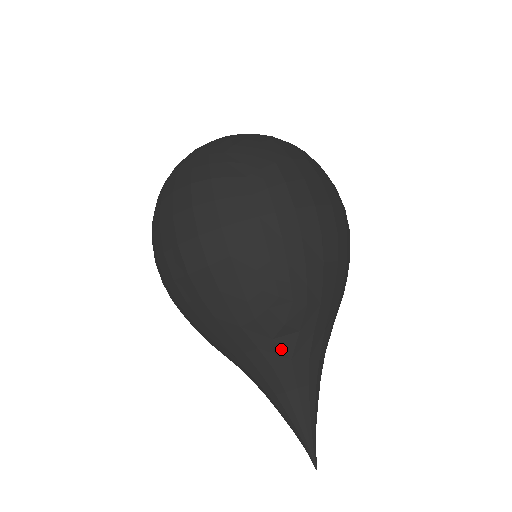
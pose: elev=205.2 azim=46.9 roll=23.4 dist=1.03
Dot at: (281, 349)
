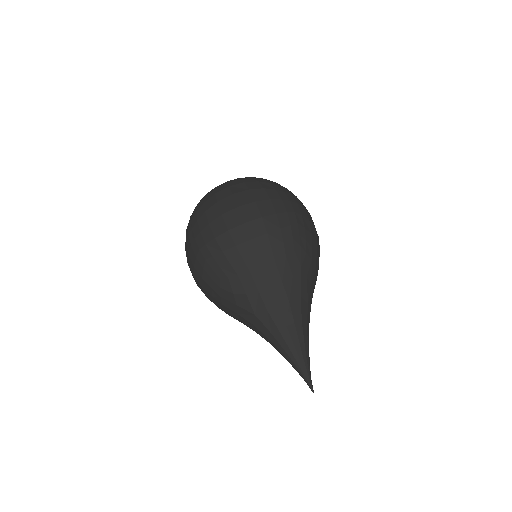
Dot at: (245, 310)
